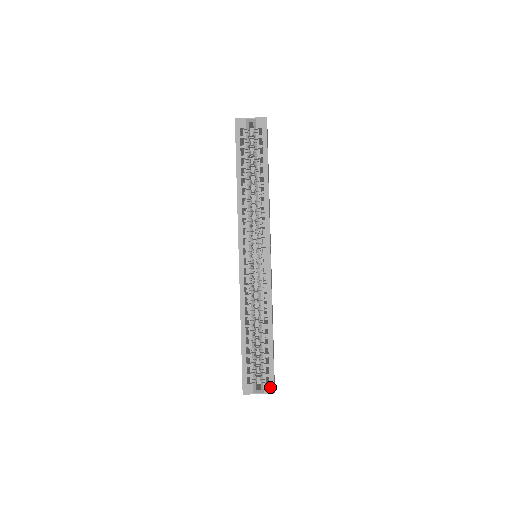
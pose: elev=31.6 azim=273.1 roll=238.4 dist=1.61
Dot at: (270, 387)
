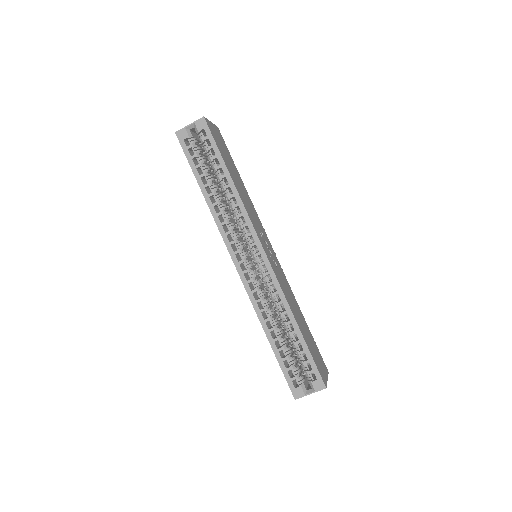
Dot at: (319, 383)
